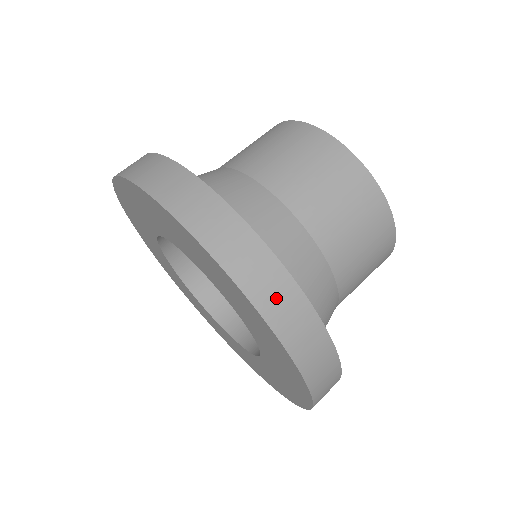
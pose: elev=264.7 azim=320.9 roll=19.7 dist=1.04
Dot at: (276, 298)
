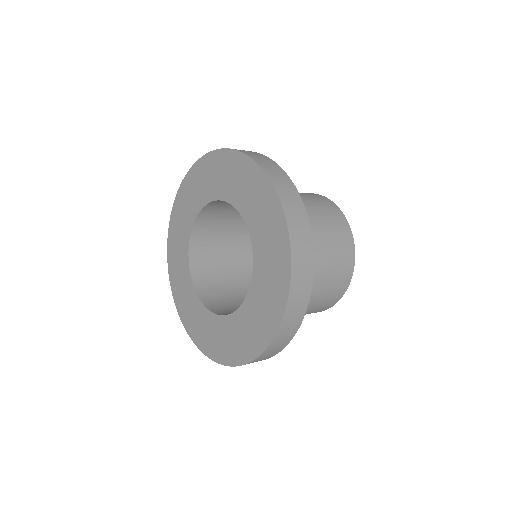
Dot at: (302, 265)
